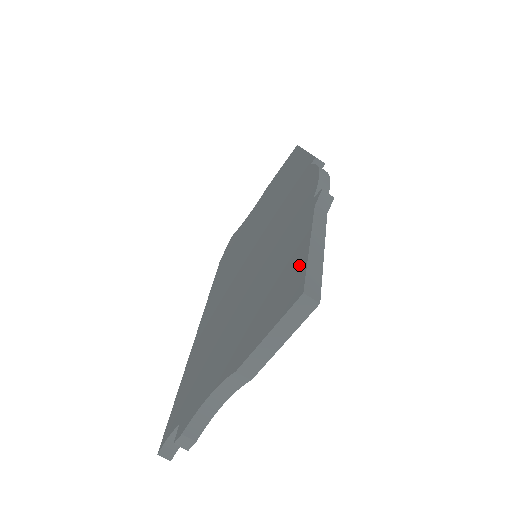
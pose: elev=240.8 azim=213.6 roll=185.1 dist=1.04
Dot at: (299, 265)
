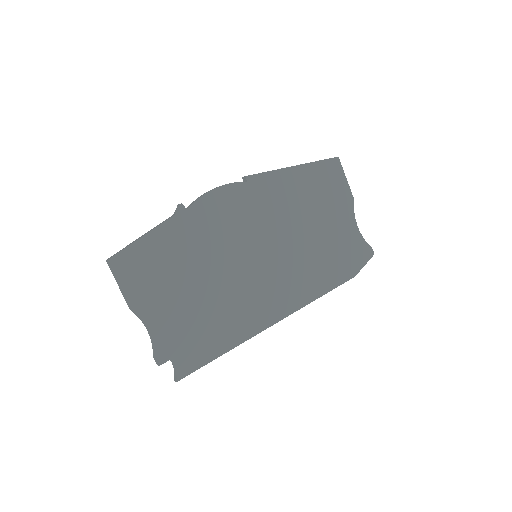
Dot at: occluded
